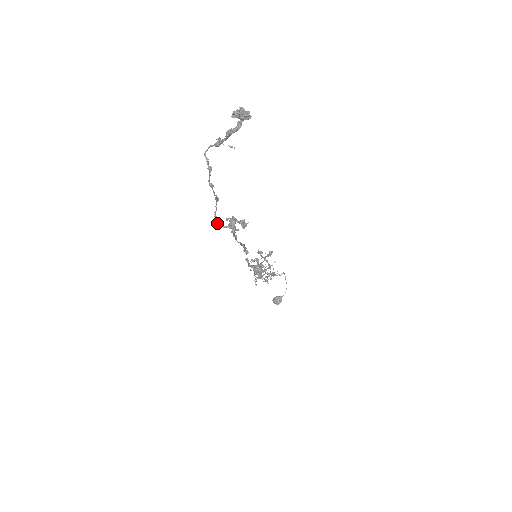
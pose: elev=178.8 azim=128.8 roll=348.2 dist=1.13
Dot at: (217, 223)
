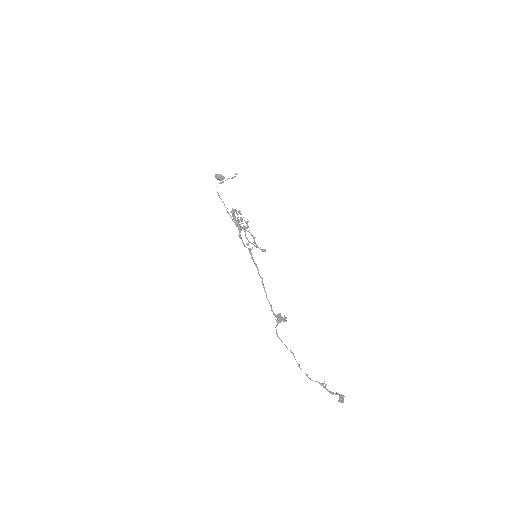
Dot at: occluded
